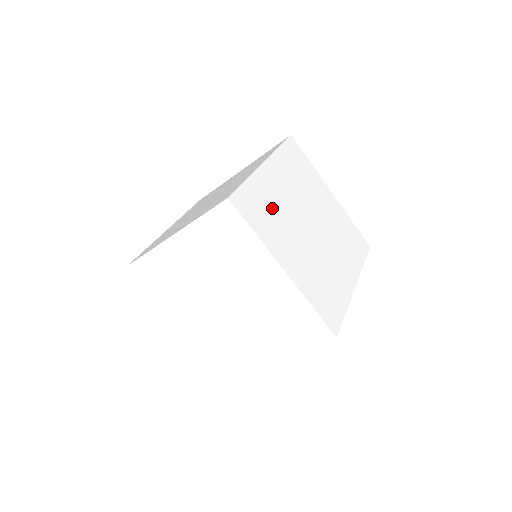
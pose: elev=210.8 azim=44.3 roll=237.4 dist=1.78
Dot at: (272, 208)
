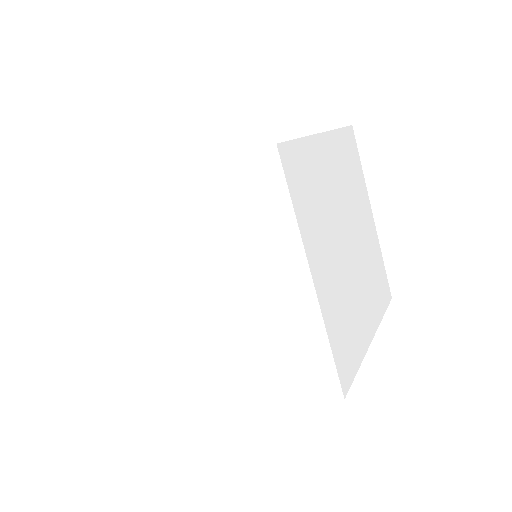
Dot at: (318, 191)
